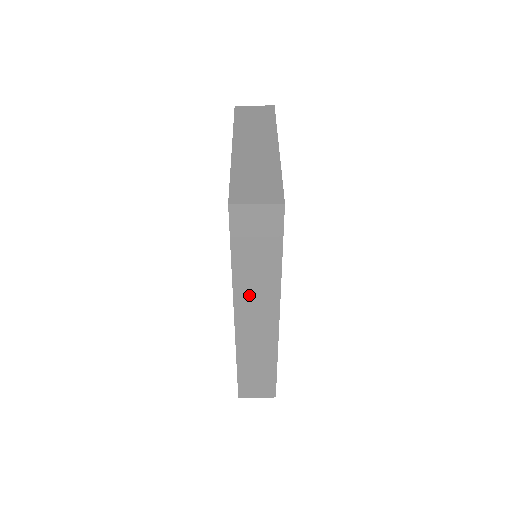
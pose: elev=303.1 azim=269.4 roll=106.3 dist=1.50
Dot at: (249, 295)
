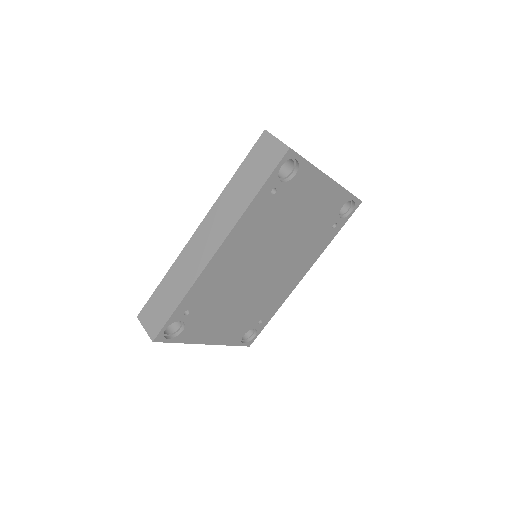
Dot at: (221, 211)
